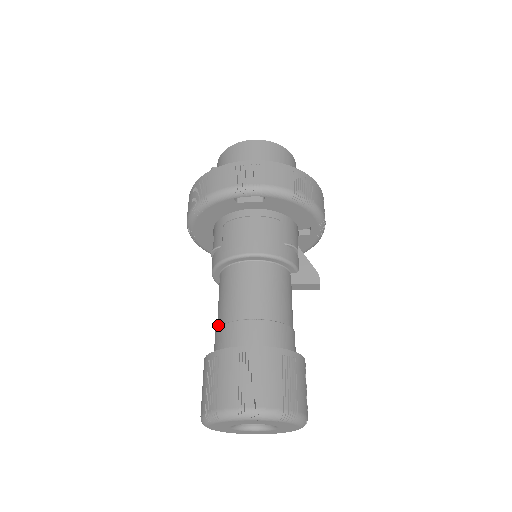
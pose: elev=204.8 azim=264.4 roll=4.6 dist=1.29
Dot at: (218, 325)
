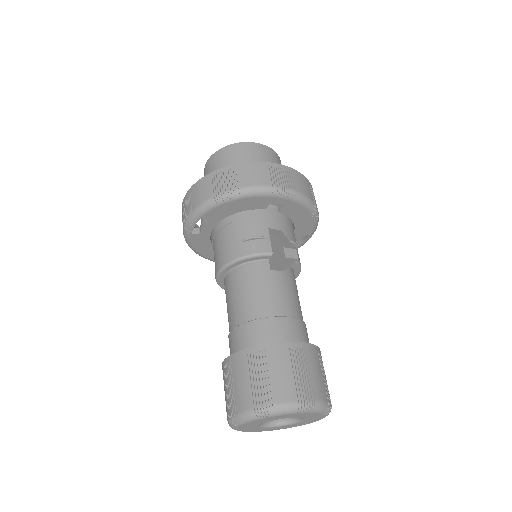
Dot at: occluded
